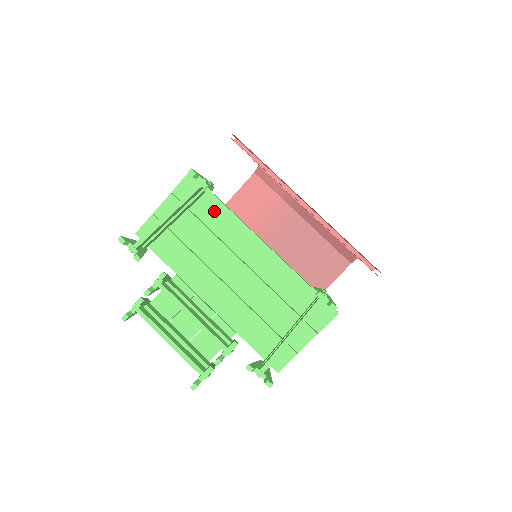
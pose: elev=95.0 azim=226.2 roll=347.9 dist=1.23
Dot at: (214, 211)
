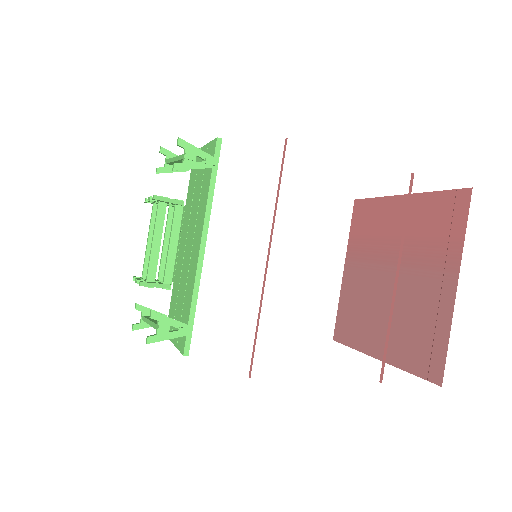
Dot at: (206, 187)
